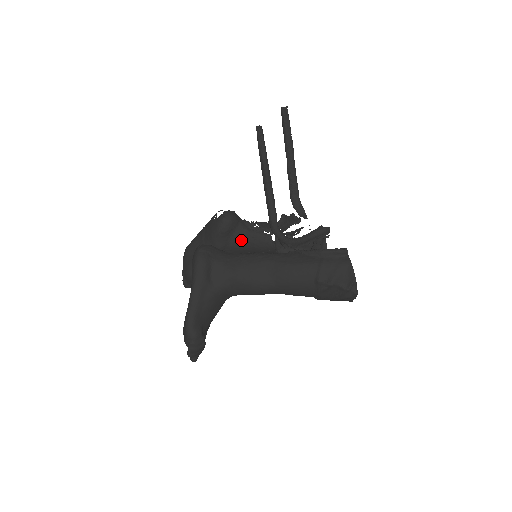
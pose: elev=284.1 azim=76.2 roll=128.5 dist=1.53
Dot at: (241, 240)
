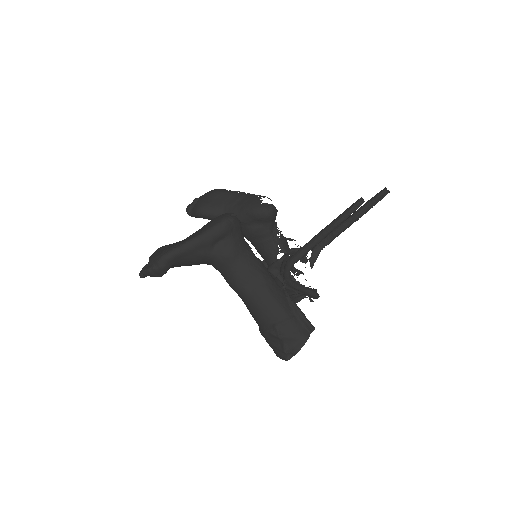
Dot at: (259, 233)
